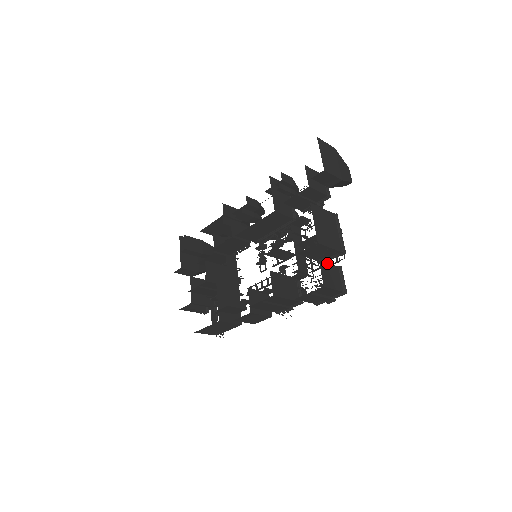
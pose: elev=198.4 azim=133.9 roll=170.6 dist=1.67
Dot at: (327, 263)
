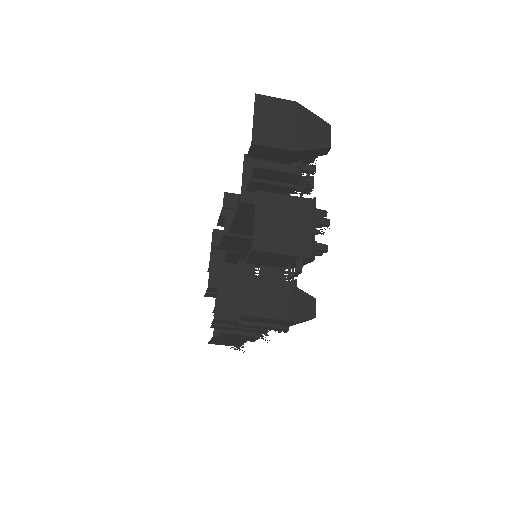
Dot at: (265, 278)
